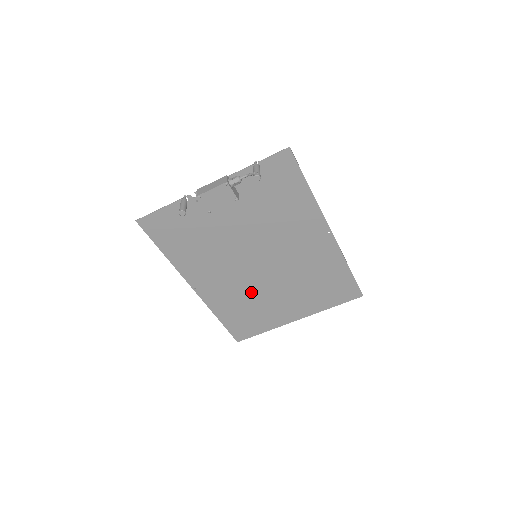
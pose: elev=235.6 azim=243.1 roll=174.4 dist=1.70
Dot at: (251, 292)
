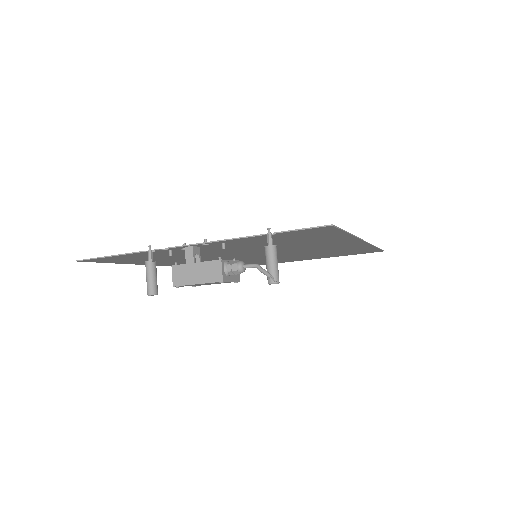
Dot at: (245, 261)
